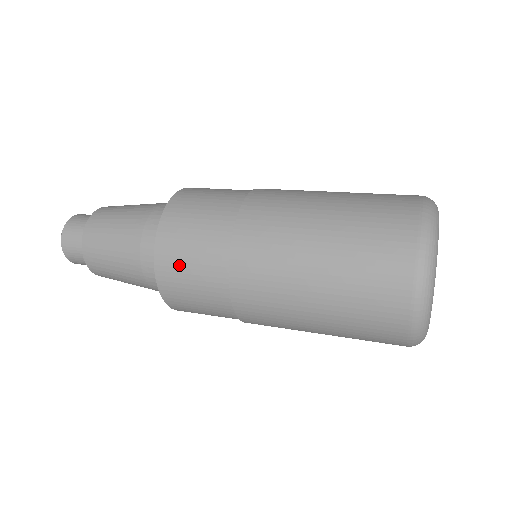
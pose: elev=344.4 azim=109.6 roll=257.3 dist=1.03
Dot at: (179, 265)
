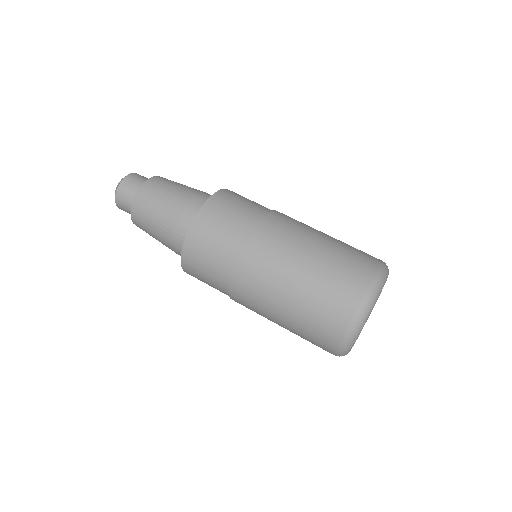
Dot at: (199, 259)
